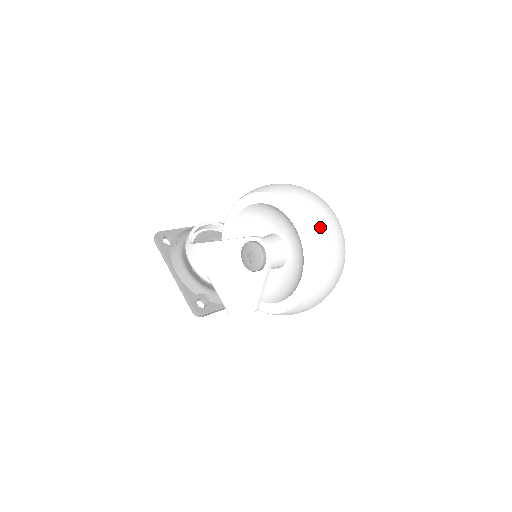
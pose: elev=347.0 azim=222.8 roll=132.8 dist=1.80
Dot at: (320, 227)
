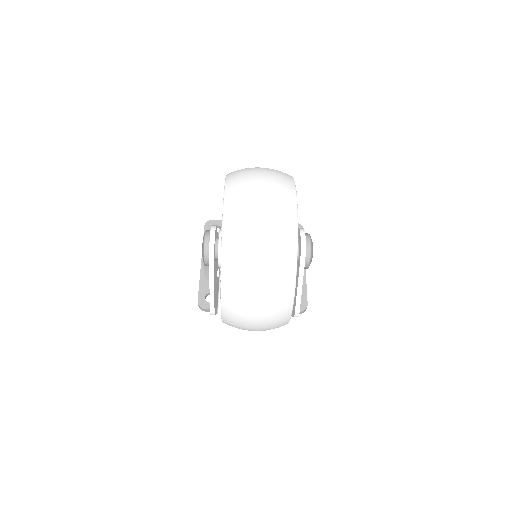
Dot at: (241, 218)
